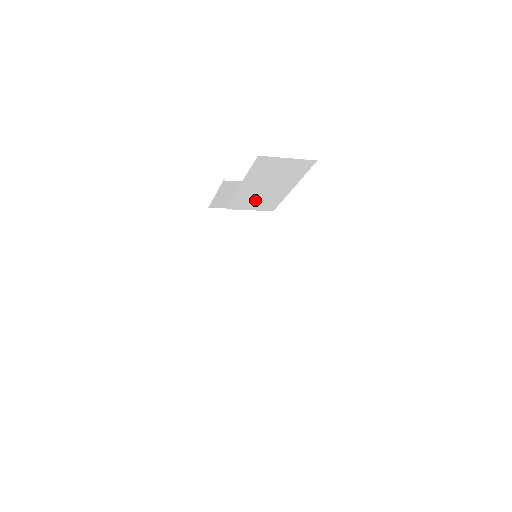
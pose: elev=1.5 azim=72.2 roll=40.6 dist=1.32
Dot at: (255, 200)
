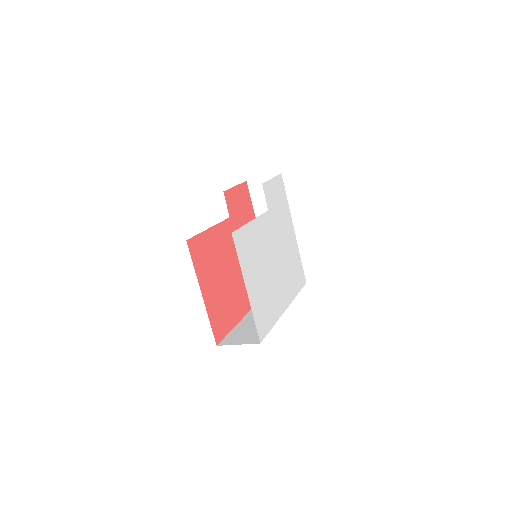
Dot at: occluded
